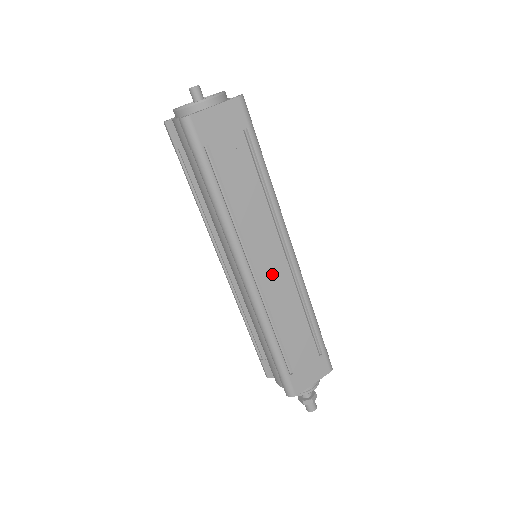
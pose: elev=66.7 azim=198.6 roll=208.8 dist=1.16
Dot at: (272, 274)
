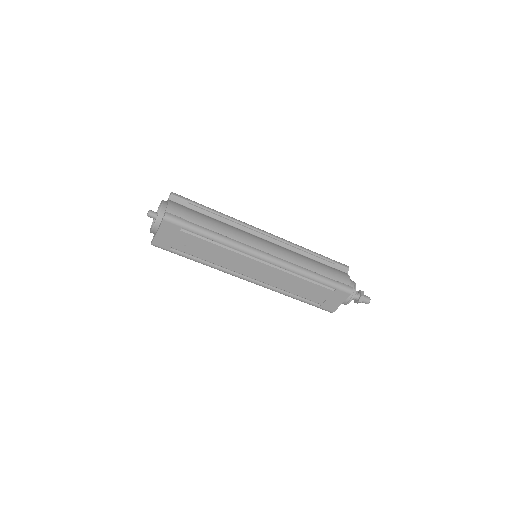
Dot at: (262, 274)
